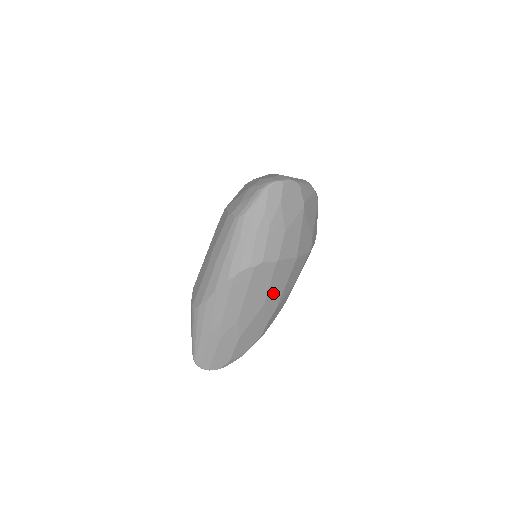
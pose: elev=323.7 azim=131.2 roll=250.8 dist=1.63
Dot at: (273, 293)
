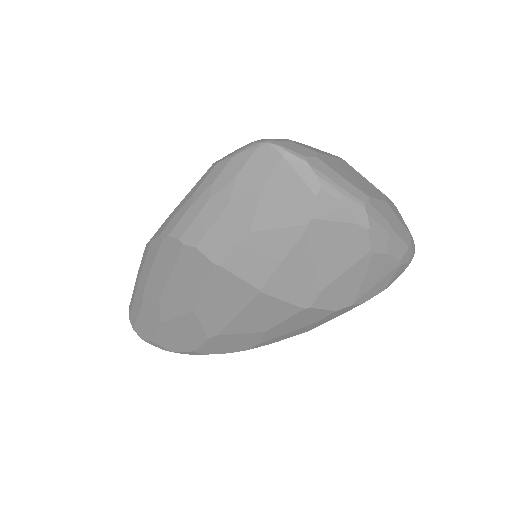
Dot at: (211, 308)
